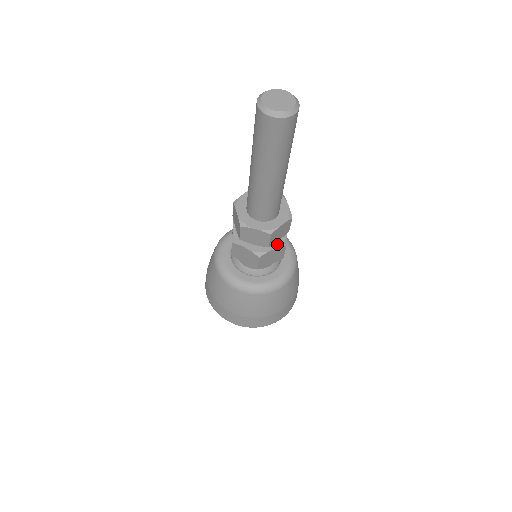
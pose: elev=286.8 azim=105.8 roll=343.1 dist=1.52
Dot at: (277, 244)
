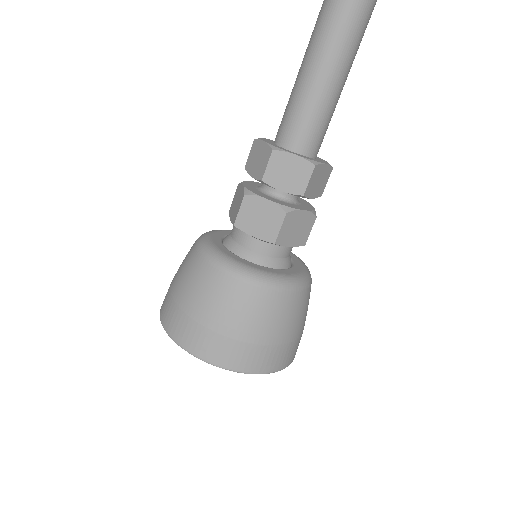
Dot at: (278, 202)
